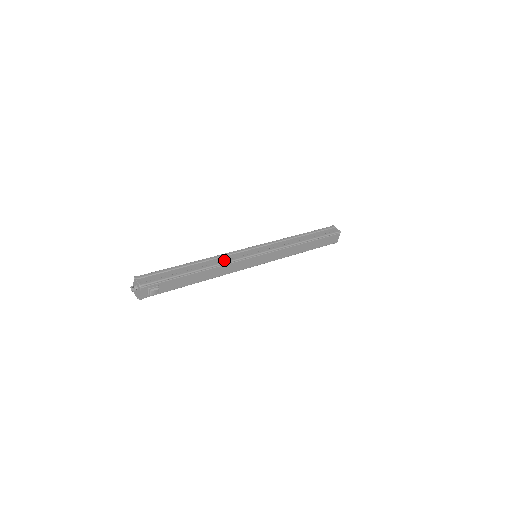
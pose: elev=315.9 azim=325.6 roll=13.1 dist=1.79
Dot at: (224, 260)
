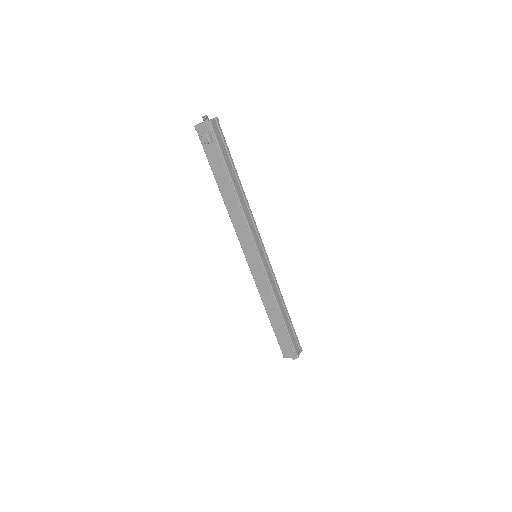
Dot at: (247, 215)
